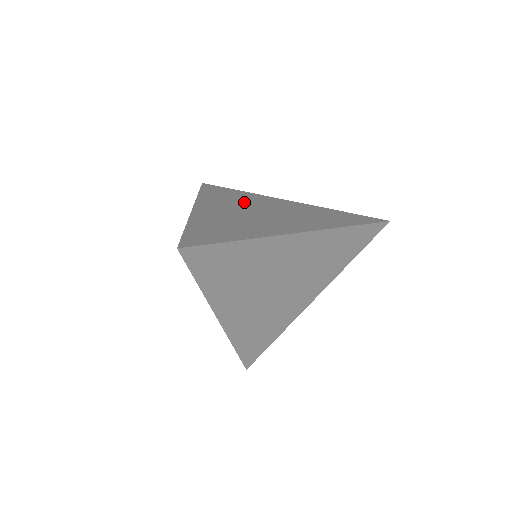
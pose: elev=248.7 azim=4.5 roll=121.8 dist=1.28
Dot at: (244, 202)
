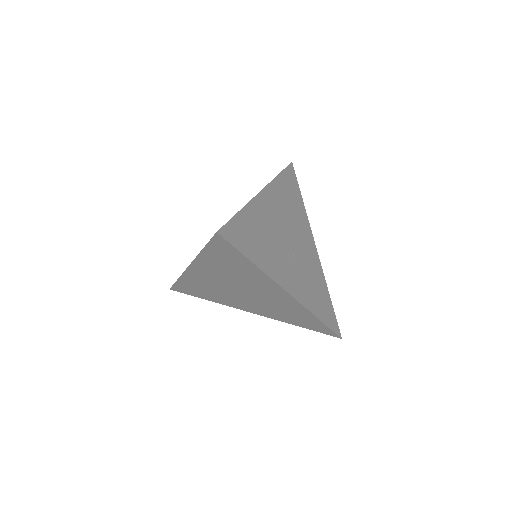
Dot at: (293, 219)
